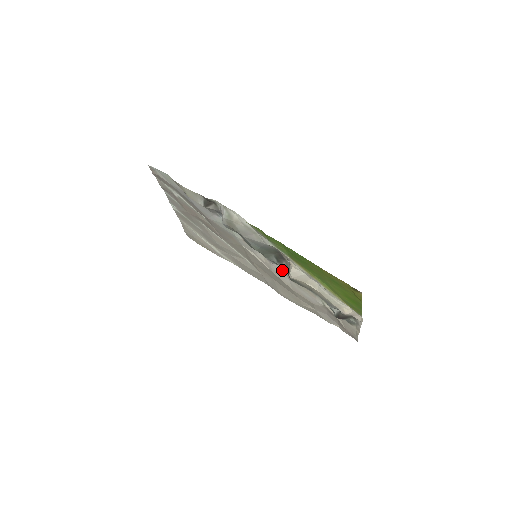
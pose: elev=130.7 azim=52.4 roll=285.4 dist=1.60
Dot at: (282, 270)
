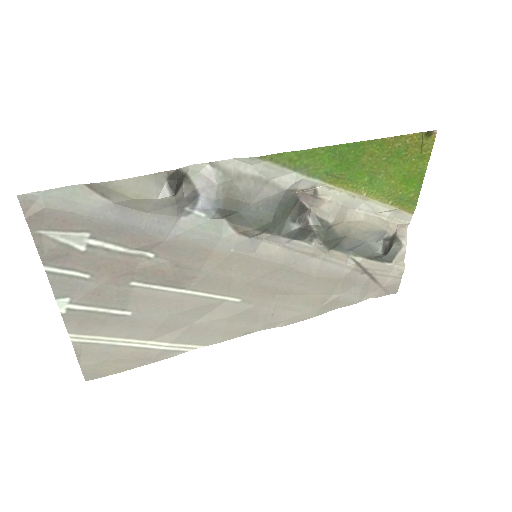
Dot at: (297, 247)
